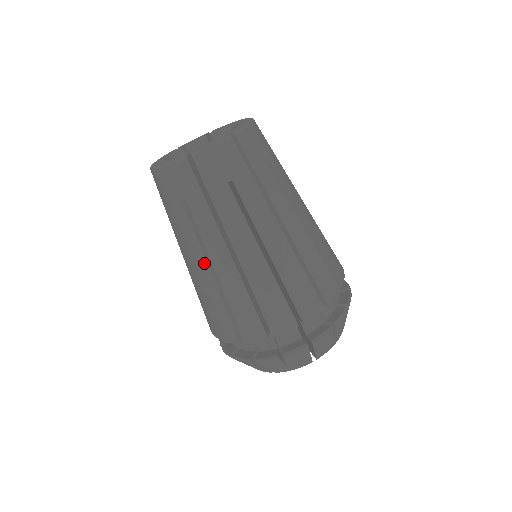
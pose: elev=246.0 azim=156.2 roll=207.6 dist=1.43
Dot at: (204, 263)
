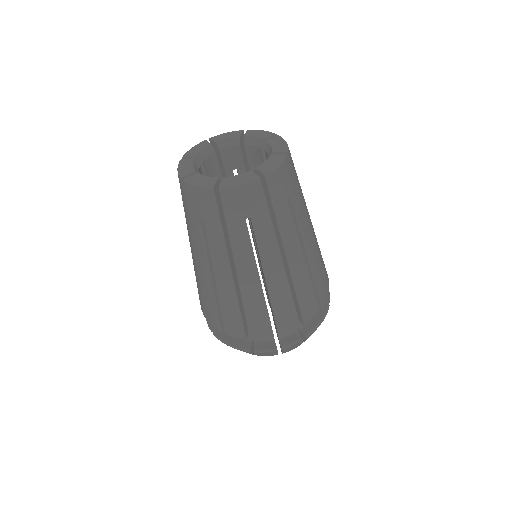
Dot at: (207, 268)
